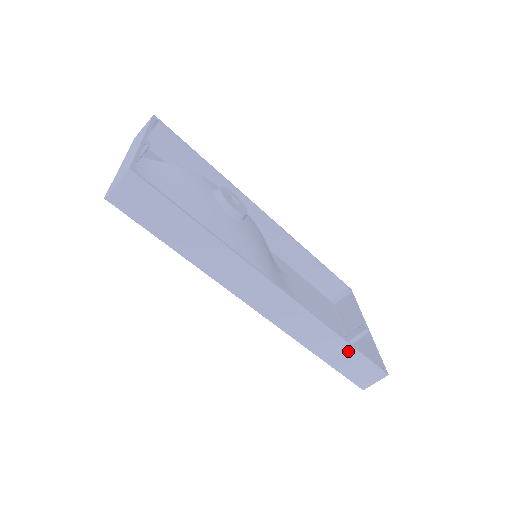
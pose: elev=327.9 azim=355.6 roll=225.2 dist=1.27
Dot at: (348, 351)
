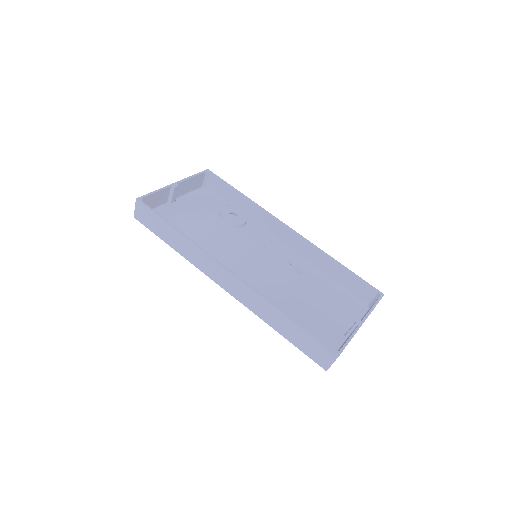
Dot at: (294, 327)
